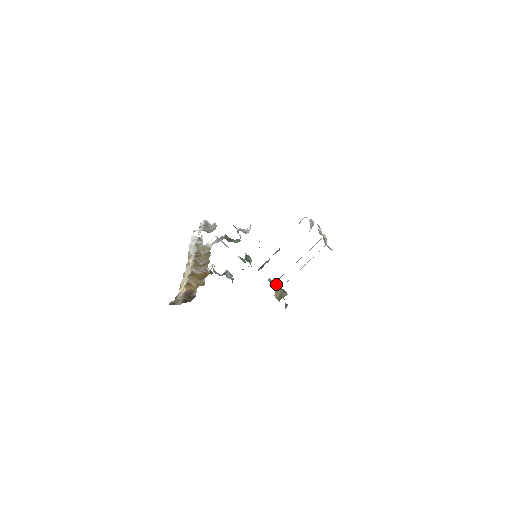
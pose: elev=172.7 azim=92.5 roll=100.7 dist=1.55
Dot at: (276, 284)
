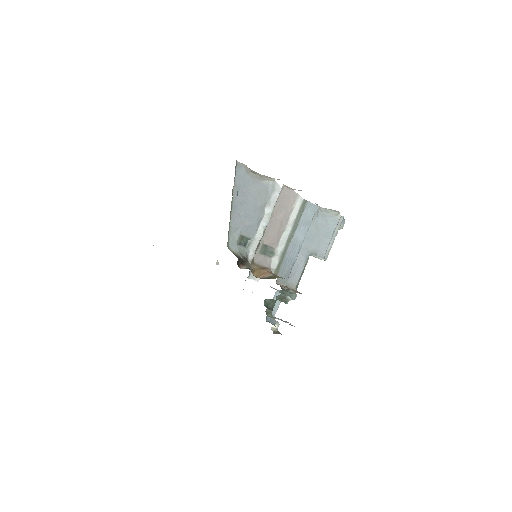
Dot at: (275, 275)
